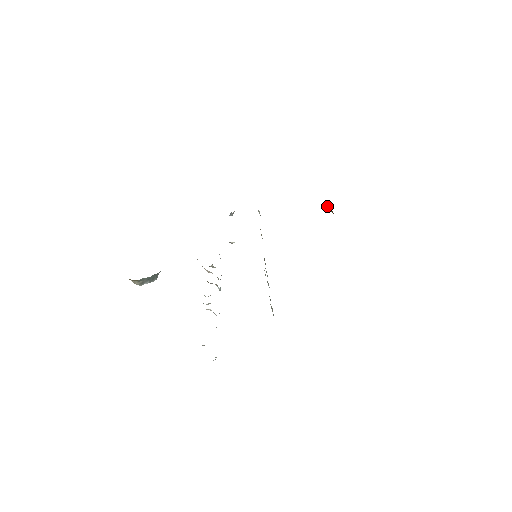
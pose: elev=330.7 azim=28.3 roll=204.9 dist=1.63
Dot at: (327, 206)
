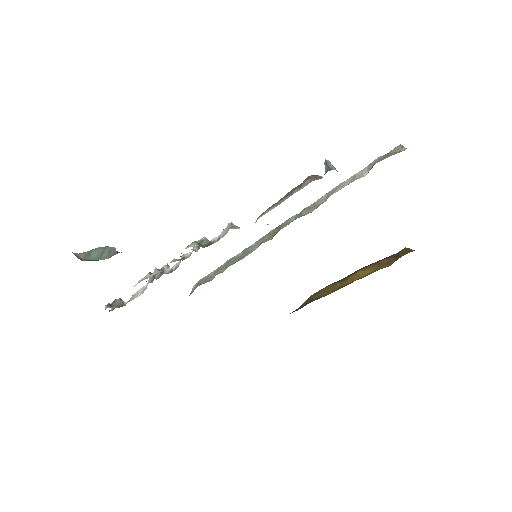
Dot at: (399, 257)
